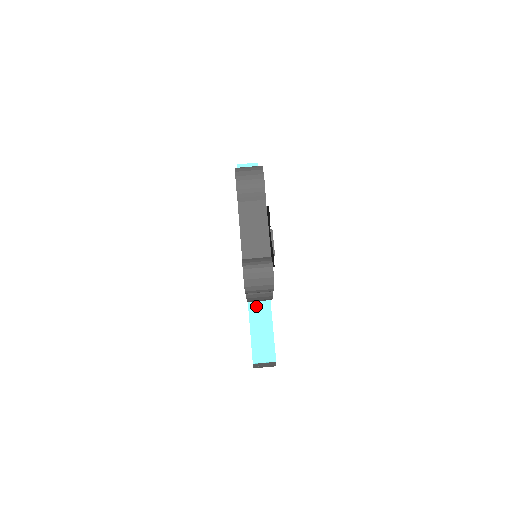
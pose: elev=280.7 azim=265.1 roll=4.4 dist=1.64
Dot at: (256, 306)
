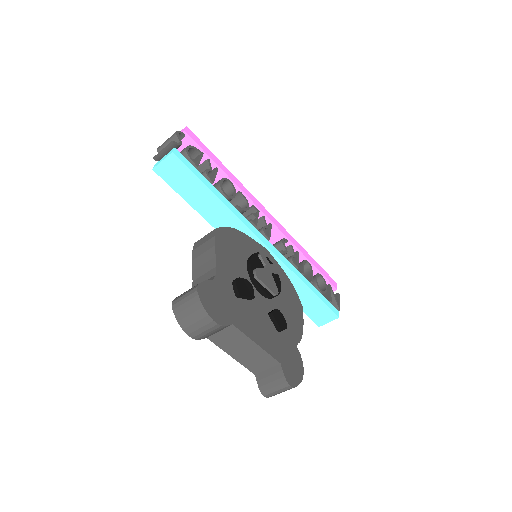
Dot at: occluded
